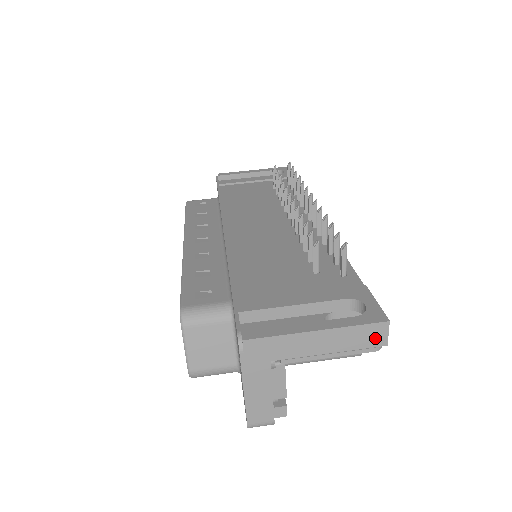
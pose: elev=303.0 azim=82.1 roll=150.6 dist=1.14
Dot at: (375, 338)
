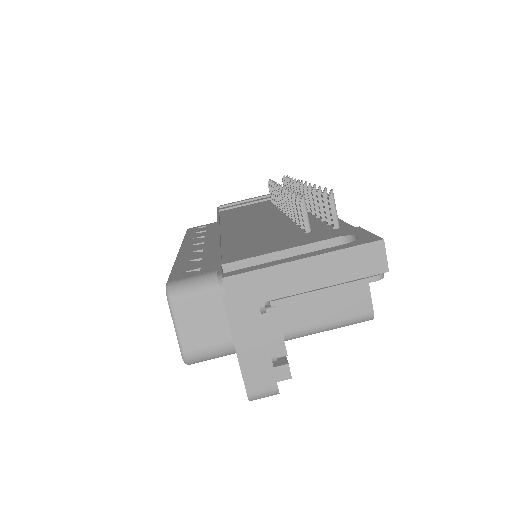
Dot at: (372, 263)
